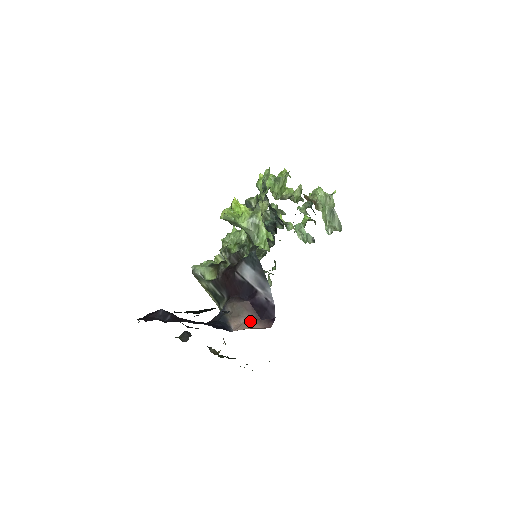
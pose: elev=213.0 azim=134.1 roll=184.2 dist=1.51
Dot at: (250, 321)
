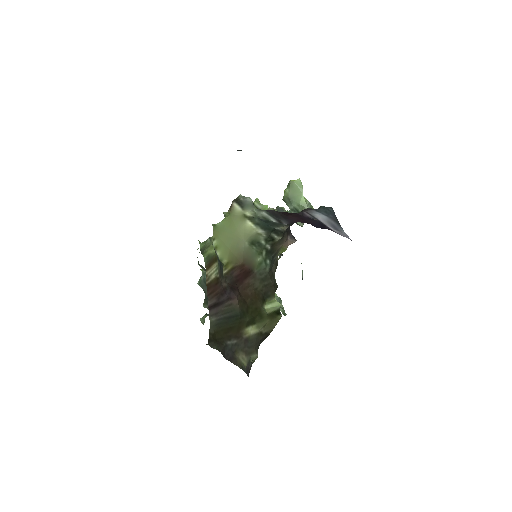
Dot at: occluded
